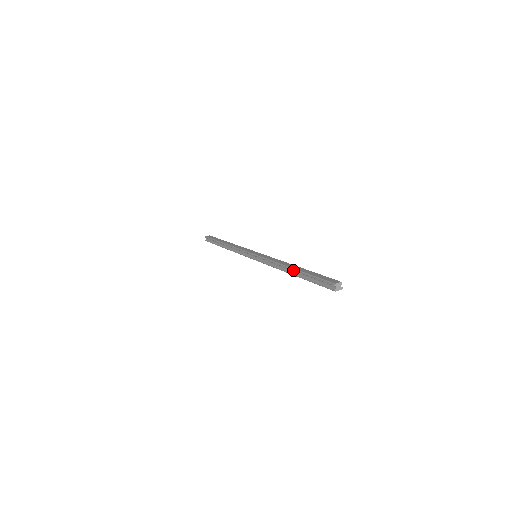
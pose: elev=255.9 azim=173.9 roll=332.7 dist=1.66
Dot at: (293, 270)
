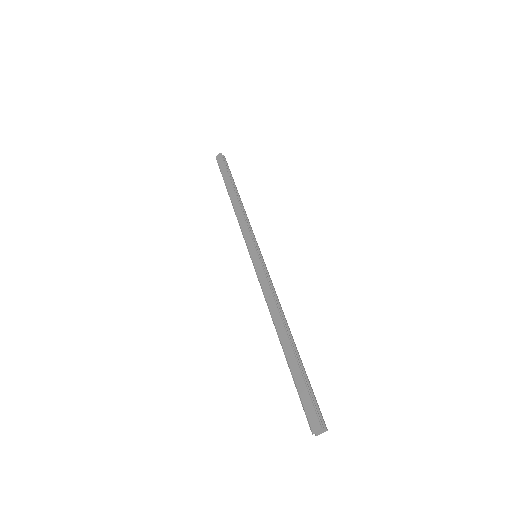
Dot at: (281, 343)
